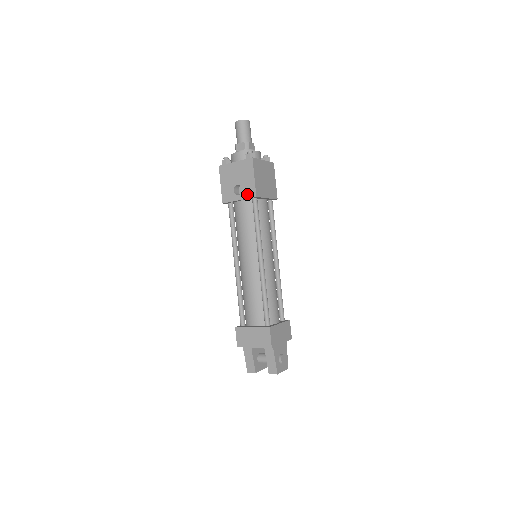
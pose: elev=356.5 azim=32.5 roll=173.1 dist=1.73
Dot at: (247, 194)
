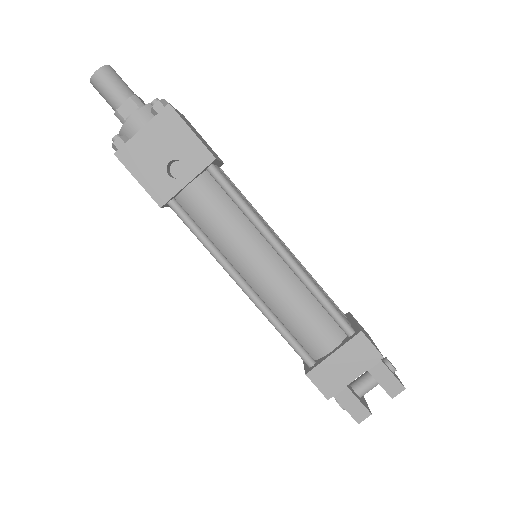
Dot at: (196, 165)
